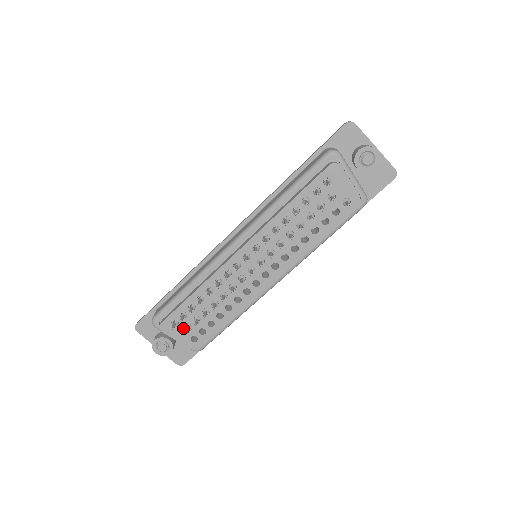
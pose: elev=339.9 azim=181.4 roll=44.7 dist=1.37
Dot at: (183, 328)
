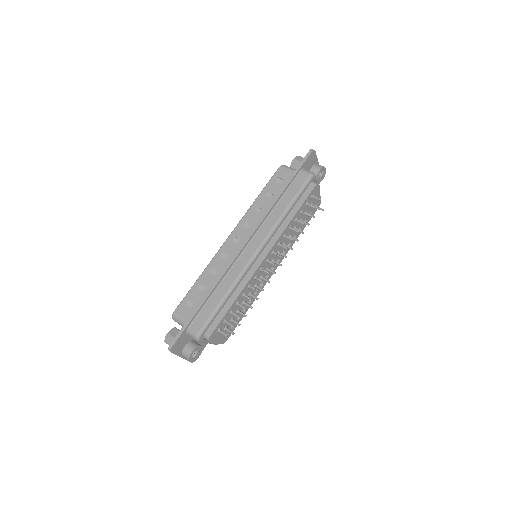
Dot at: occluded
